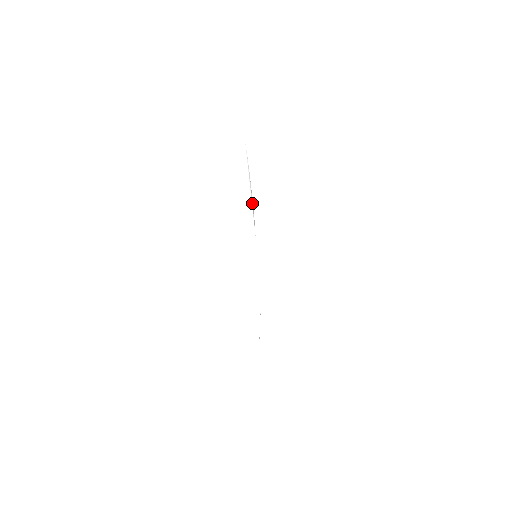
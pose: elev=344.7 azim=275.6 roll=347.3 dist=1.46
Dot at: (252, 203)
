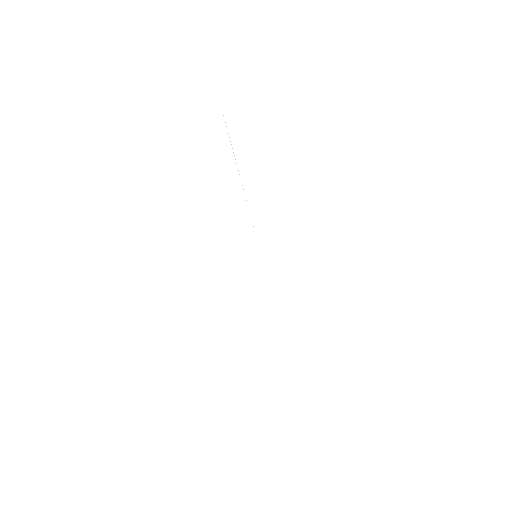
Dot at: occluded
